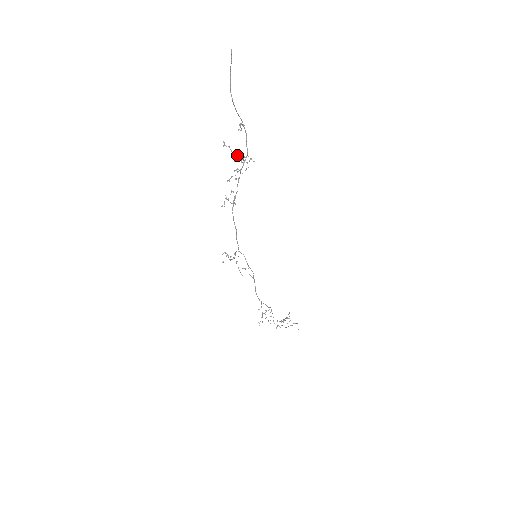
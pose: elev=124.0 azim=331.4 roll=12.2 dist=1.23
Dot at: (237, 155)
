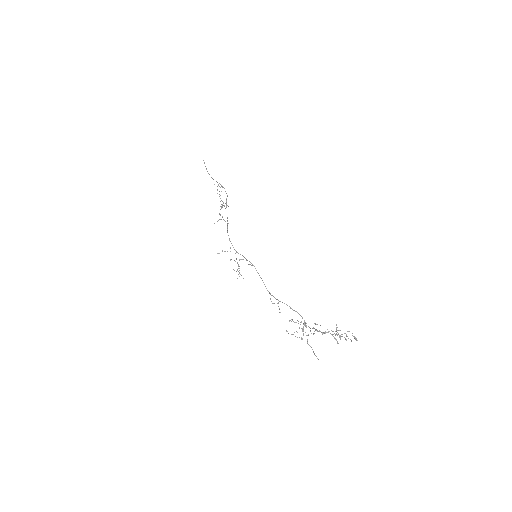
Dot at: occluded
